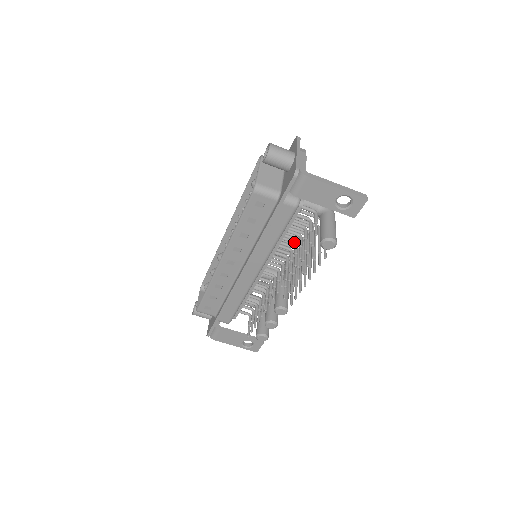
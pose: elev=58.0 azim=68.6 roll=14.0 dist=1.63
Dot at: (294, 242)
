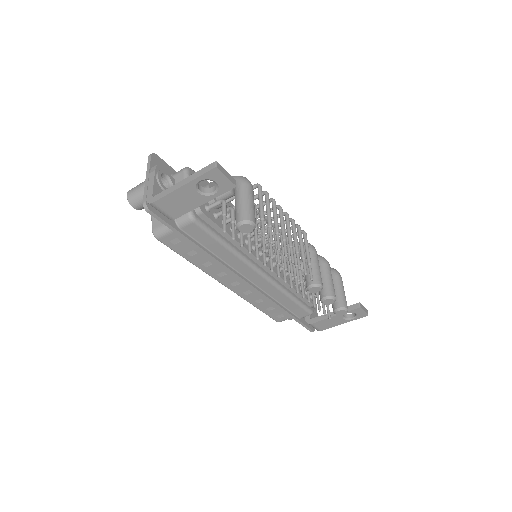
Dot at: occluded
